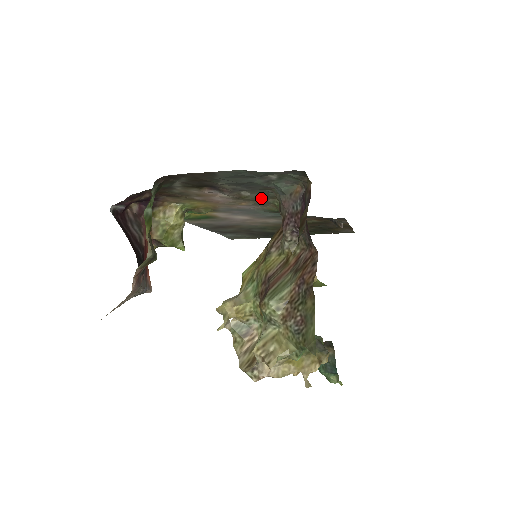
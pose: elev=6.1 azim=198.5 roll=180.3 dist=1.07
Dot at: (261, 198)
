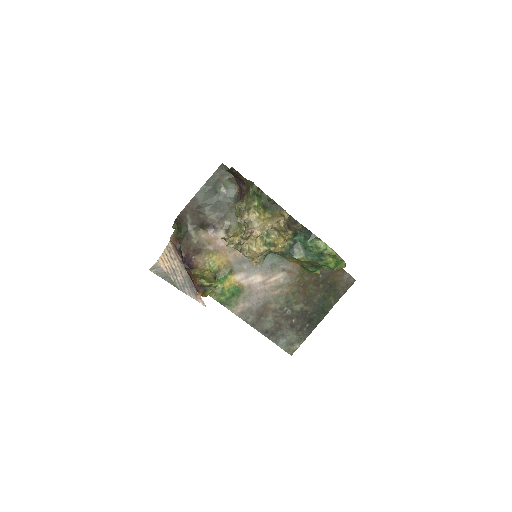
Dot at: occluded
